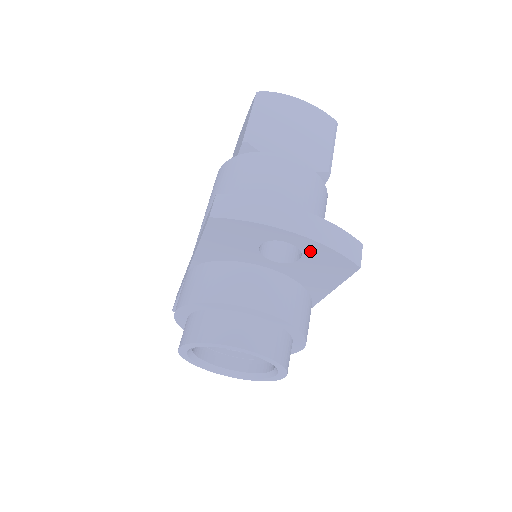
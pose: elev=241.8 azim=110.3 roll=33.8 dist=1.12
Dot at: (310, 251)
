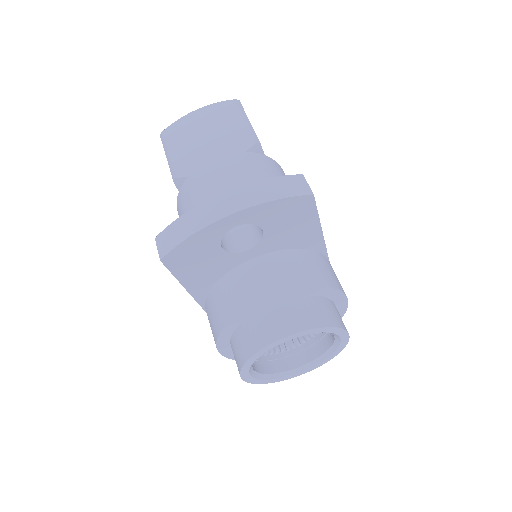
Dot at: (260, 218)
